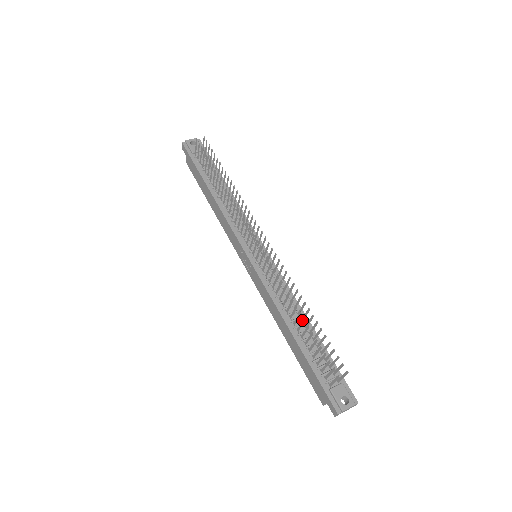
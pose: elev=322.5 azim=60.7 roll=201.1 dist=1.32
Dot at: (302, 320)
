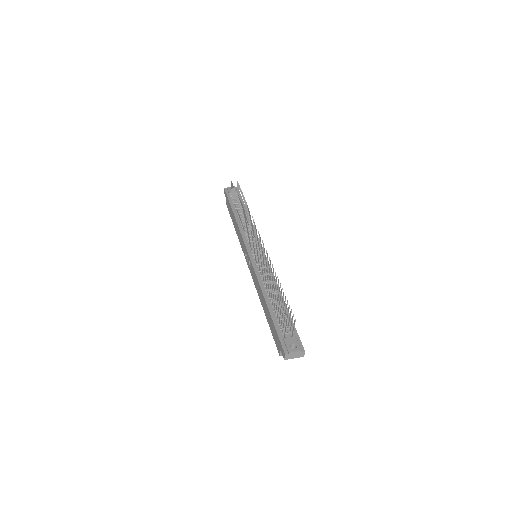
Dot at: occluded
